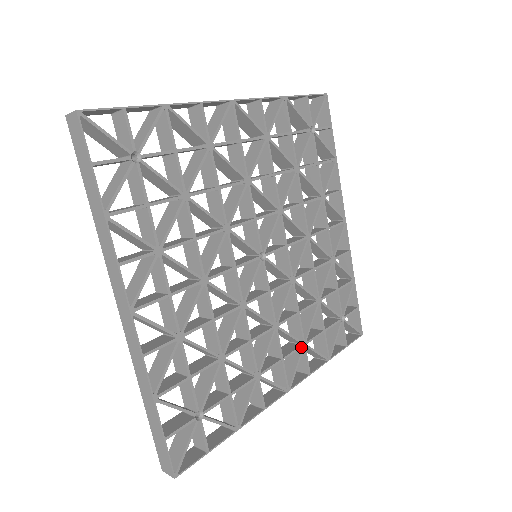
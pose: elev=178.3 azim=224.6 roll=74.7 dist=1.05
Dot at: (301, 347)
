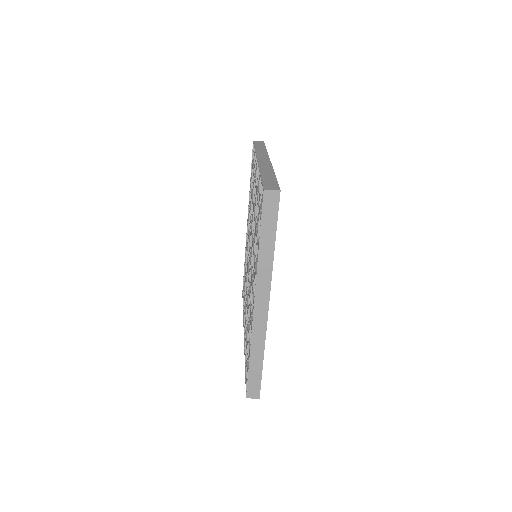
Dot at: occluded
